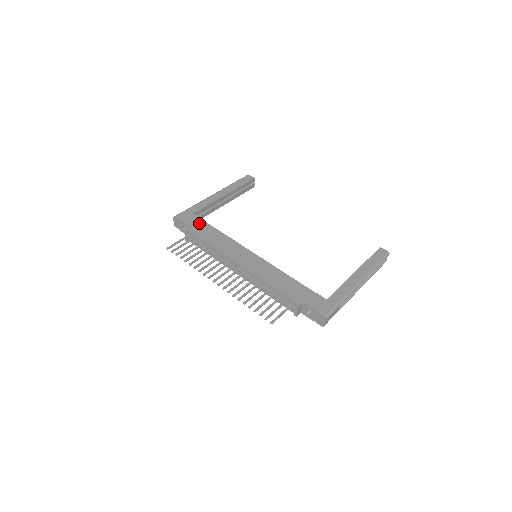
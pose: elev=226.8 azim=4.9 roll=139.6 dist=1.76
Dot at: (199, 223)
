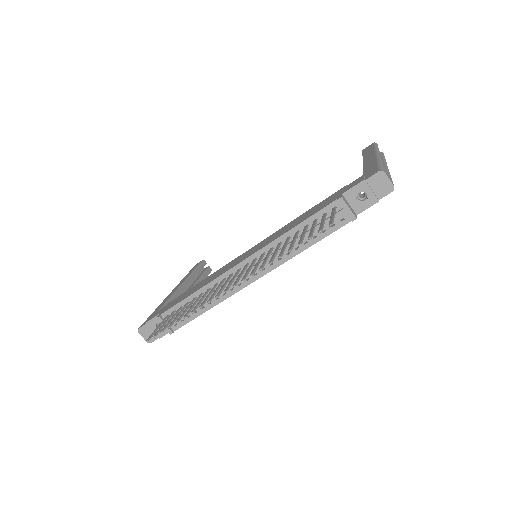
Dot at: (169, 304)
